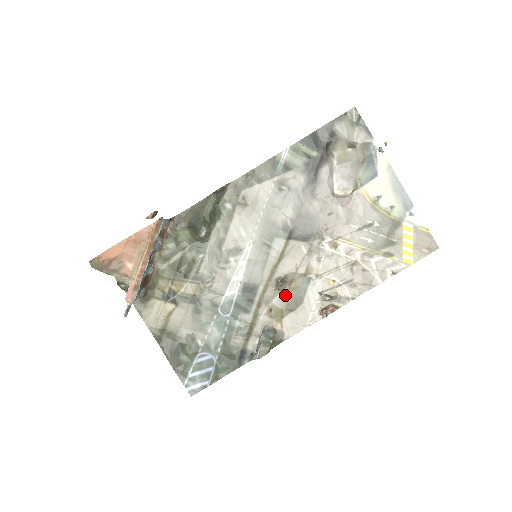
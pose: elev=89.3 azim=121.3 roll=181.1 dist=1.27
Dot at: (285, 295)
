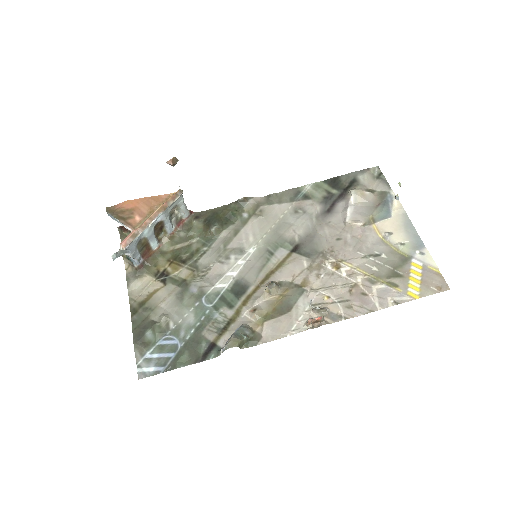
Dot at: (274, 300)
